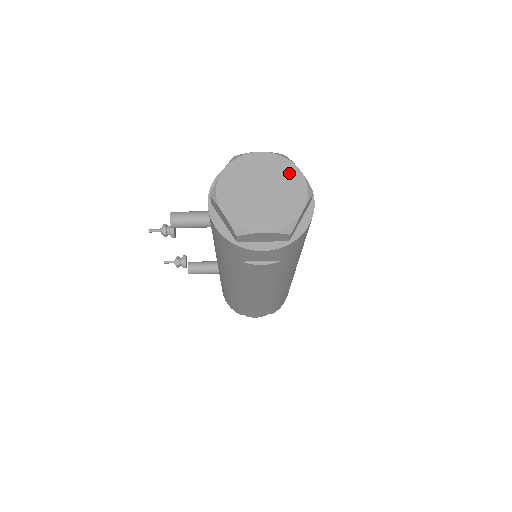
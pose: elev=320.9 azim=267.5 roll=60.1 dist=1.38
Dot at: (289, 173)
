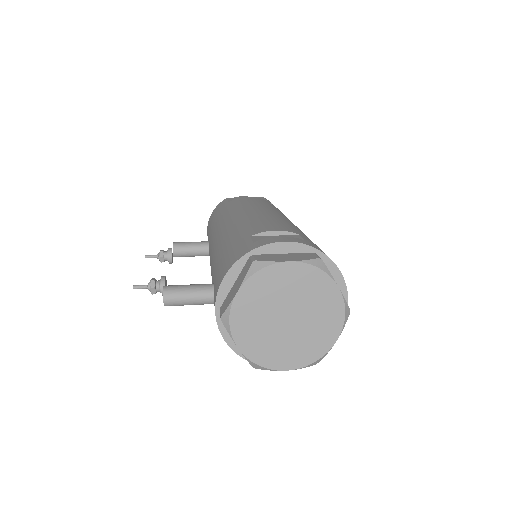
Dot at: (325, 293)
